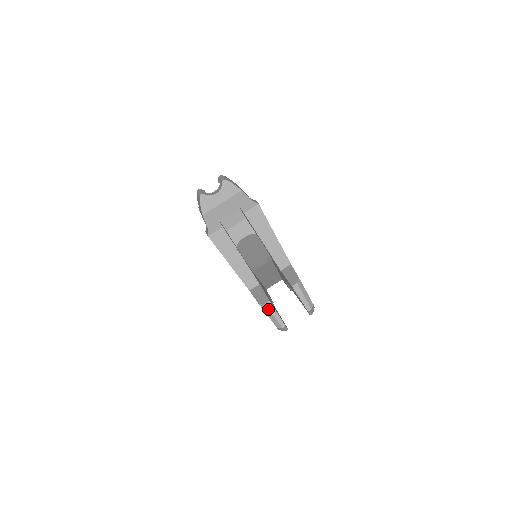
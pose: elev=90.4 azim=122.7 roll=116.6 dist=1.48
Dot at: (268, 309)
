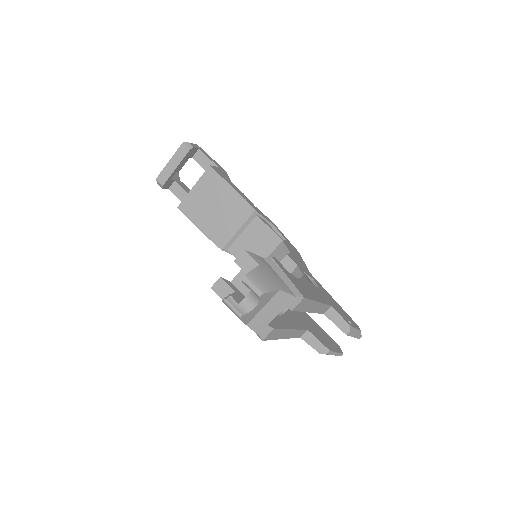
Dot at: occluded
